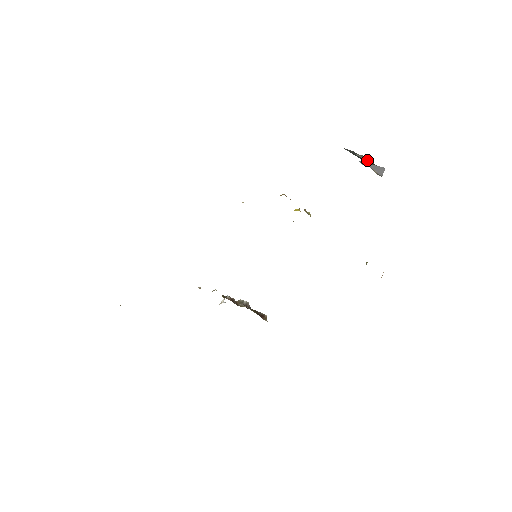
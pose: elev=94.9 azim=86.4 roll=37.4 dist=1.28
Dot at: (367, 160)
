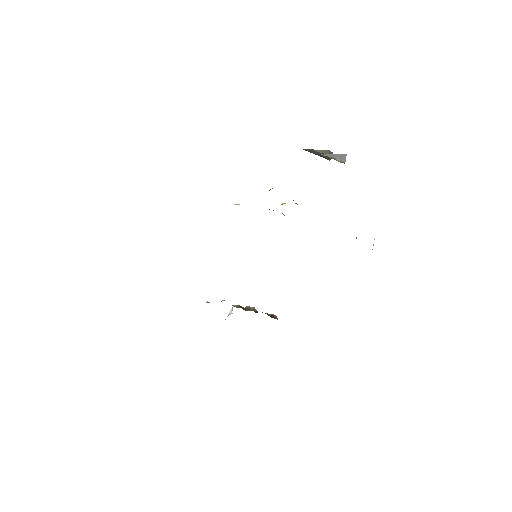
Dot at: occluded
